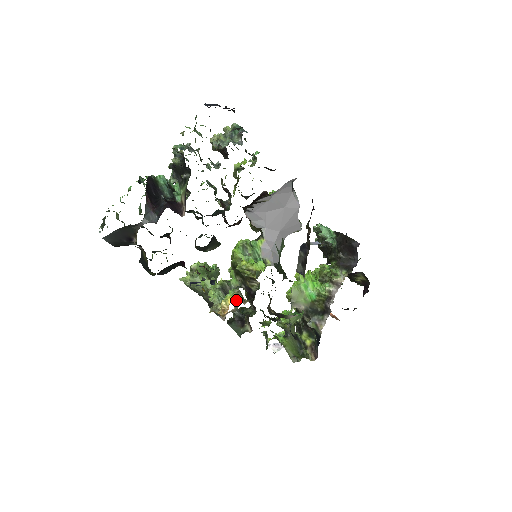
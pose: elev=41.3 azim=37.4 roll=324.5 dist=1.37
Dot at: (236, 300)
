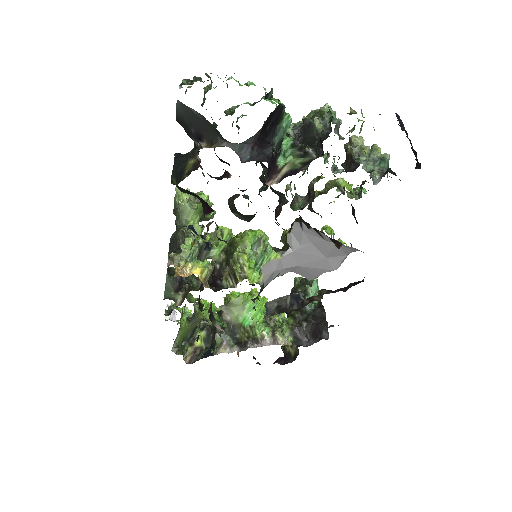
Dot at: (202, 276)
